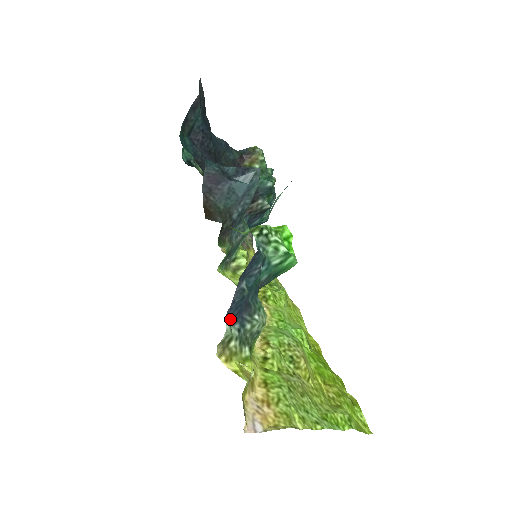
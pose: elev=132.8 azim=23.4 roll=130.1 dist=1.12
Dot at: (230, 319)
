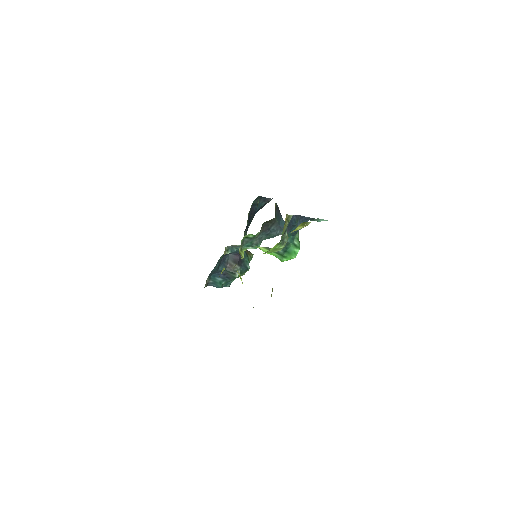
Dot at: occluded
